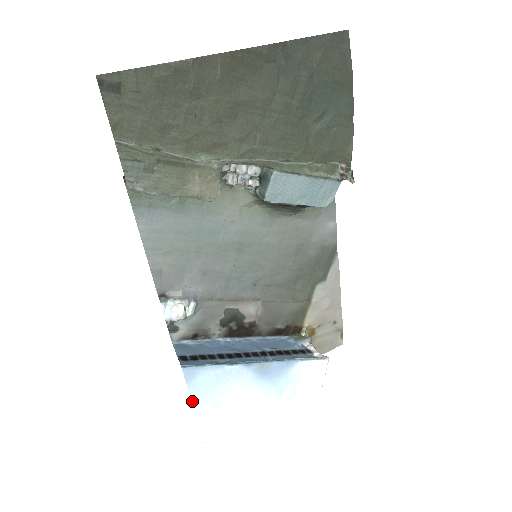
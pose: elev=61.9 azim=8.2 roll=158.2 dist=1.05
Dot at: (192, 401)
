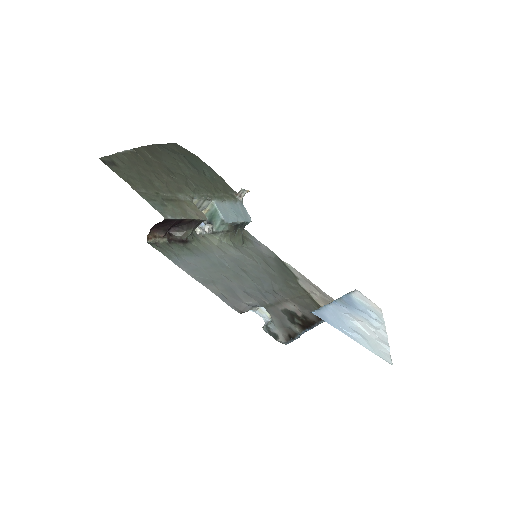
Dot at: occluded
